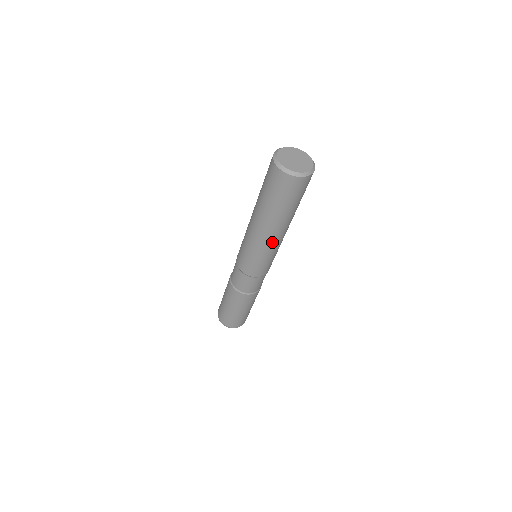
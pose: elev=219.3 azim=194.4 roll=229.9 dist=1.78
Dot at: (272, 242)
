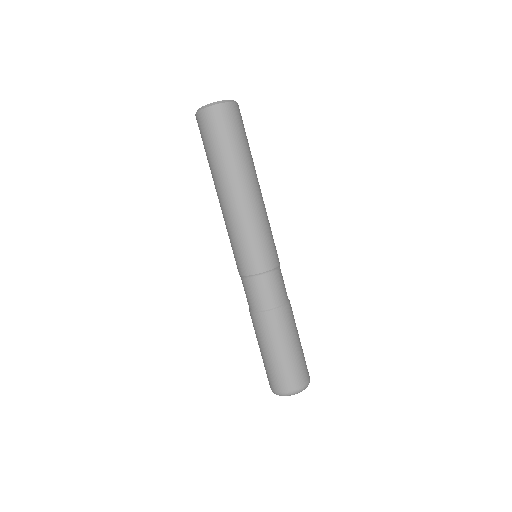
Dot at: (246, 205)
